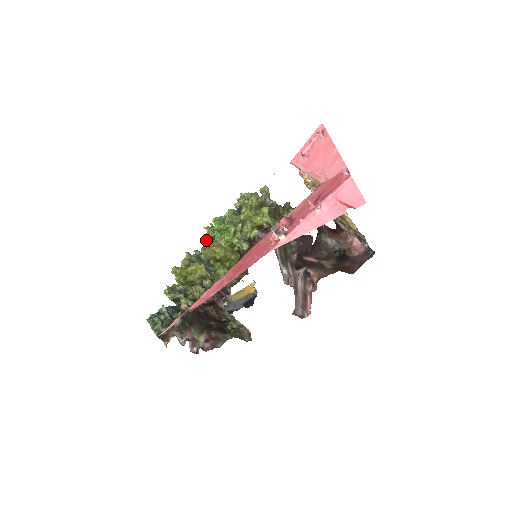
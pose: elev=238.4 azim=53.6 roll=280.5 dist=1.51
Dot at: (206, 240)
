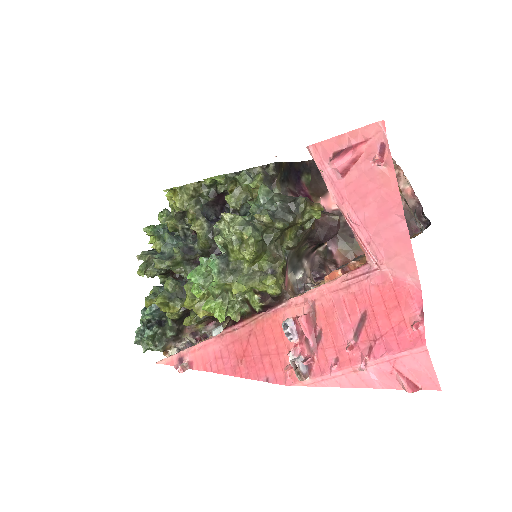
Dot at: (173, 202)
